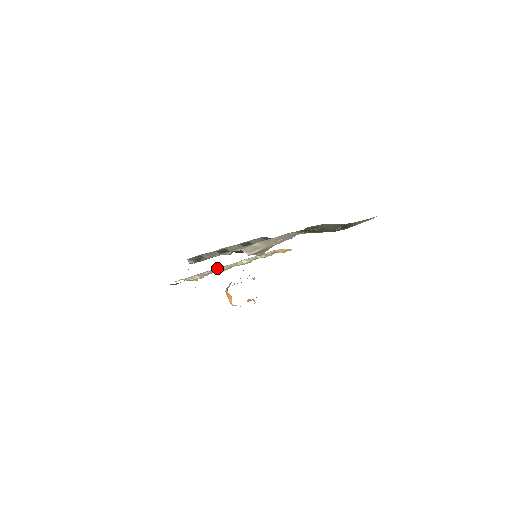
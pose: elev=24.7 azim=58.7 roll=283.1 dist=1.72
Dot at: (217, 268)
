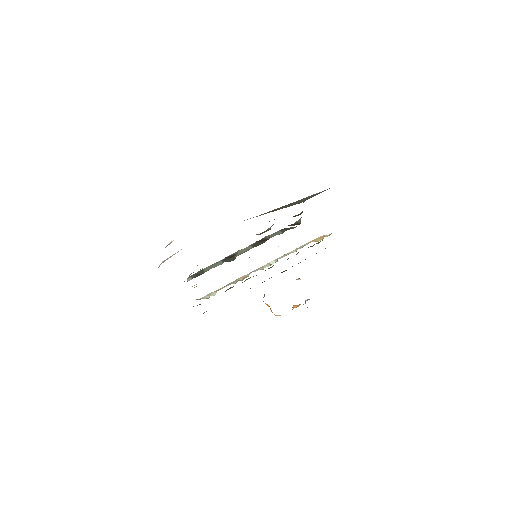
Dot at: occluded
